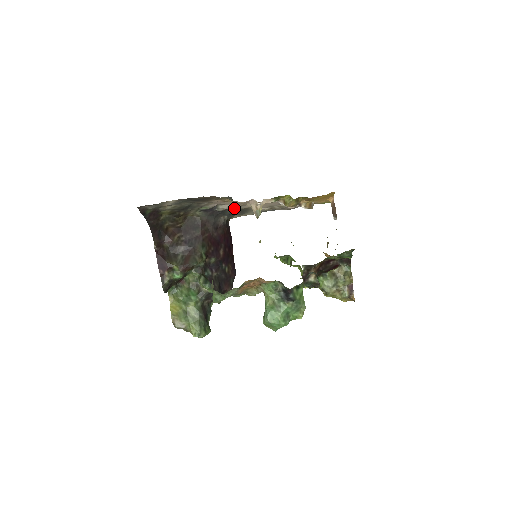
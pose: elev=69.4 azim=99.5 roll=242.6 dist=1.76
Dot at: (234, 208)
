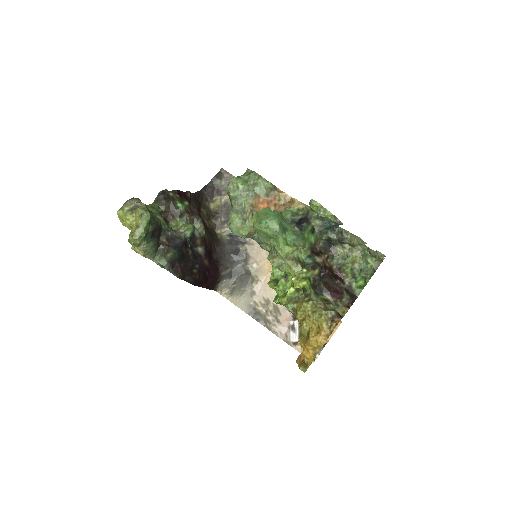
Dot at: (249, 263)
